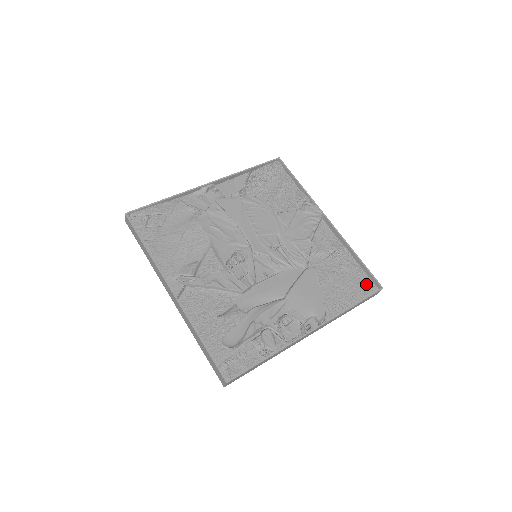
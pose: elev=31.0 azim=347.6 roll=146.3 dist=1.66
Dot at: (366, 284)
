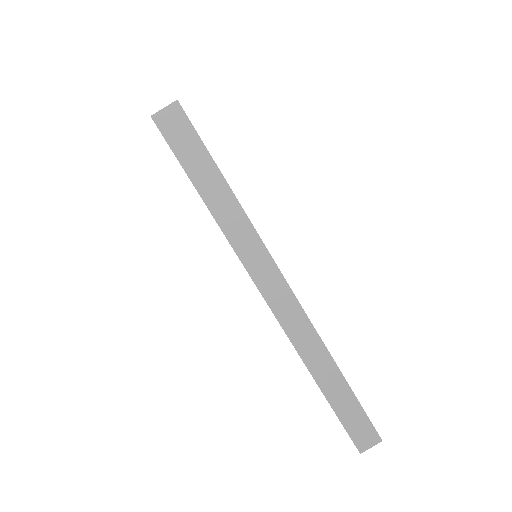
Dot at: occluded
